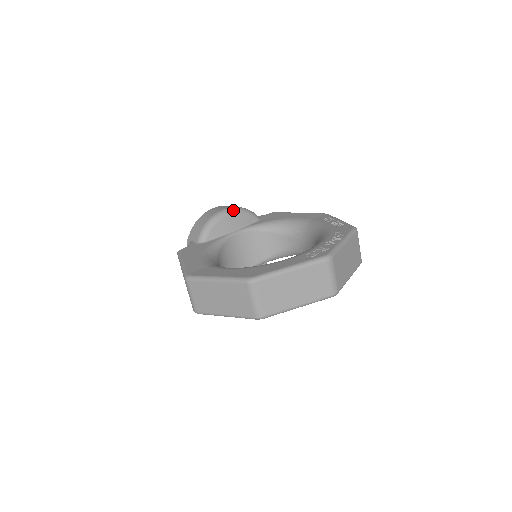
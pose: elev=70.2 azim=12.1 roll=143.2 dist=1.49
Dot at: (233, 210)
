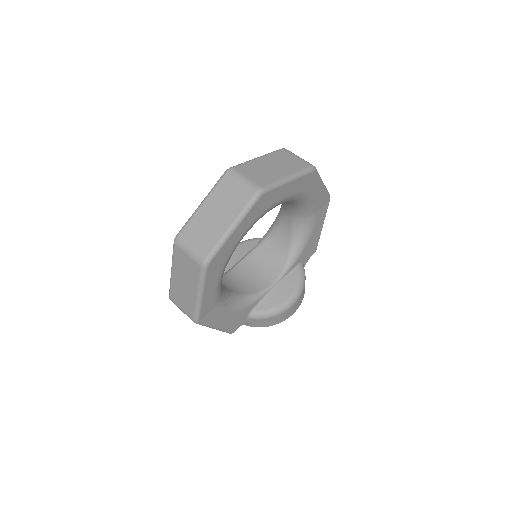
Dot at: occluded
